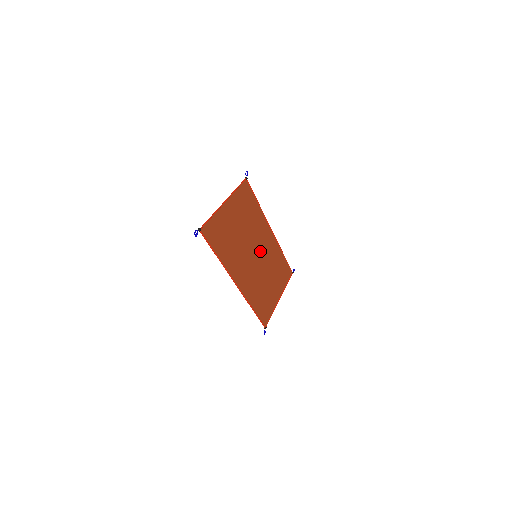
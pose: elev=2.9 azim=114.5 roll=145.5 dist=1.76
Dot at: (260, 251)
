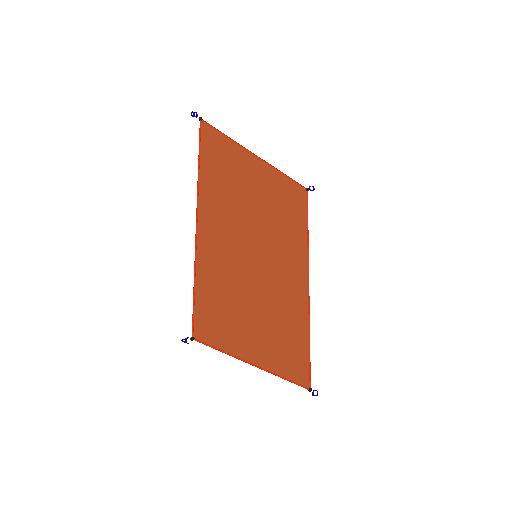
Dot at: (268, 265)
